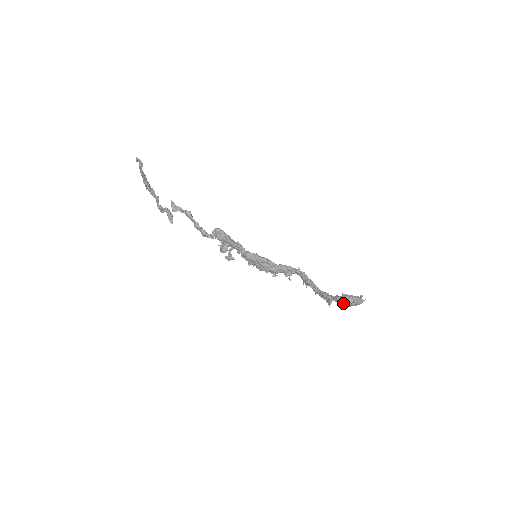
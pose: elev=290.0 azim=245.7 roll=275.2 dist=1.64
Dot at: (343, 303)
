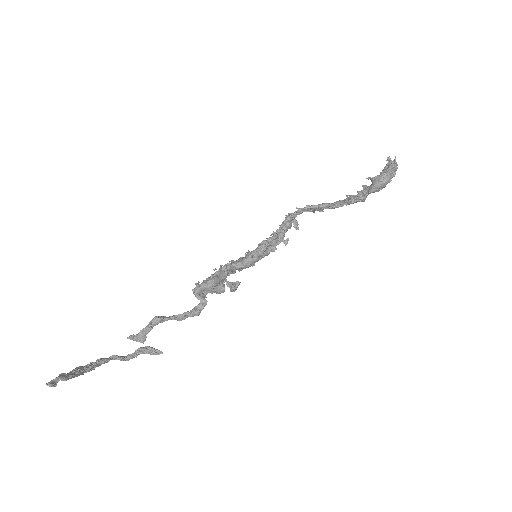
Dot at: occluded
